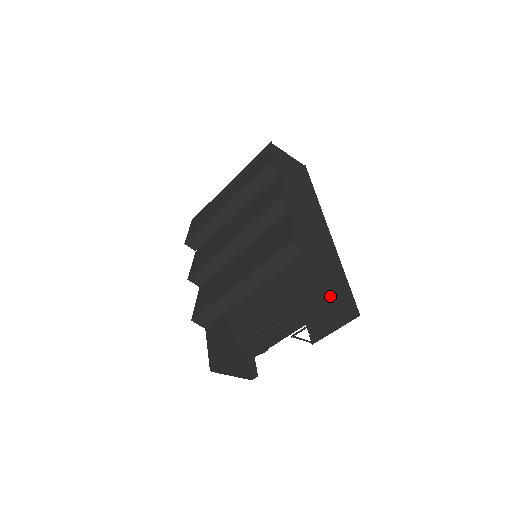
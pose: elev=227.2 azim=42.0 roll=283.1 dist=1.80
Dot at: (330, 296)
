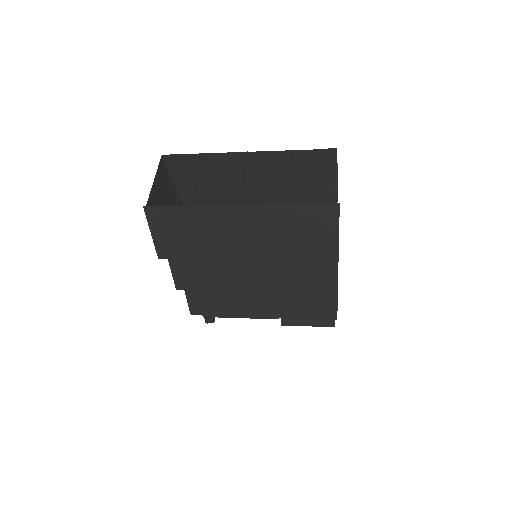
Dot at: occluded
